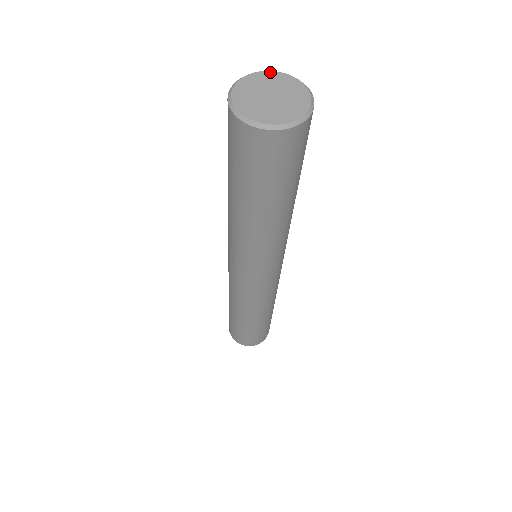
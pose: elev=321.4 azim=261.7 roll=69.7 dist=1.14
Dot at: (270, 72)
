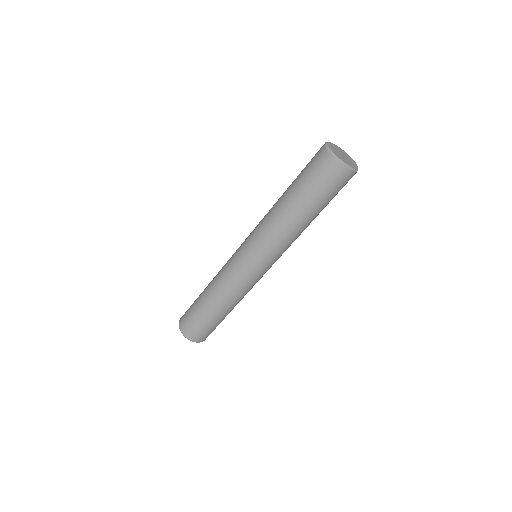
Dot at: (331, 143)
